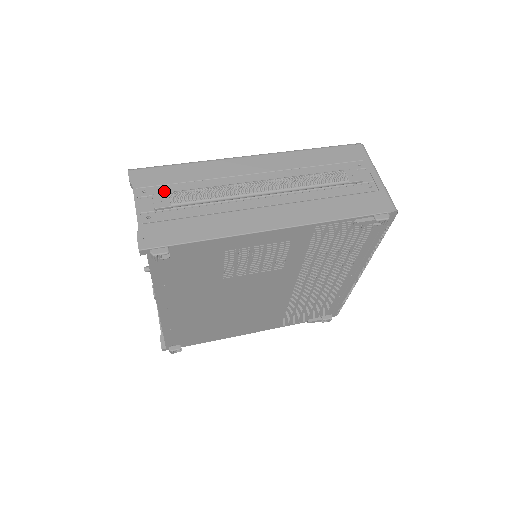
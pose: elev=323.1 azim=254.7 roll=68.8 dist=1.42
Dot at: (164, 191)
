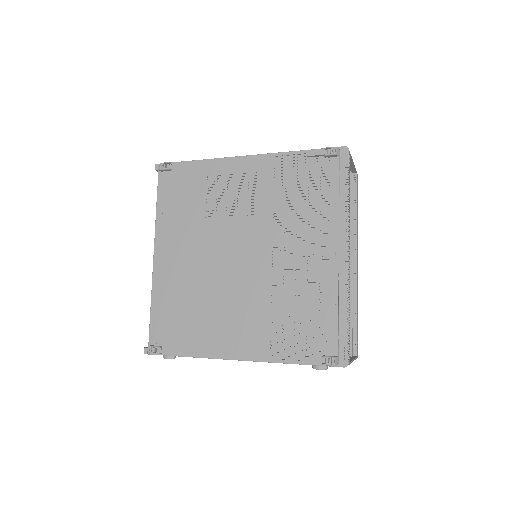
Dot at: occluded
